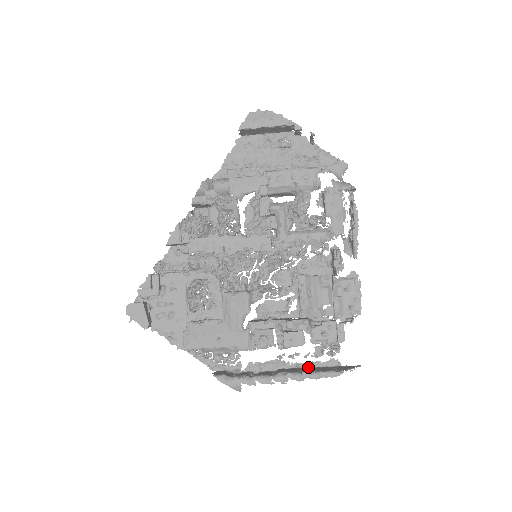
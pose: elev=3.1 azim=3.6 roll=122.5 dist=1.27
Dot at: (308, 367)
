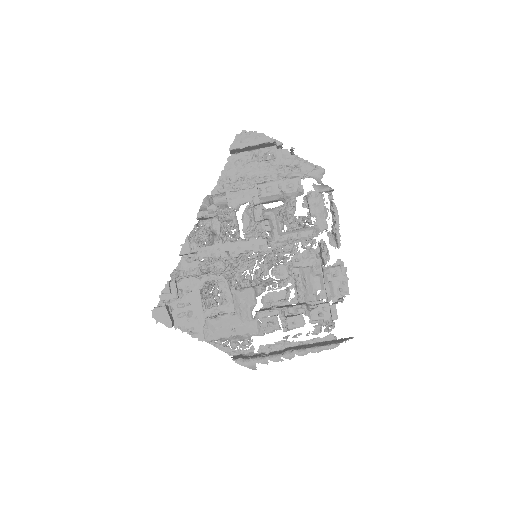
Dot at: (310, 343)
